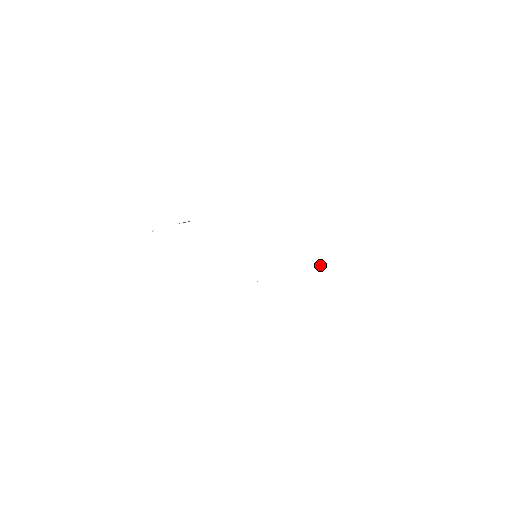
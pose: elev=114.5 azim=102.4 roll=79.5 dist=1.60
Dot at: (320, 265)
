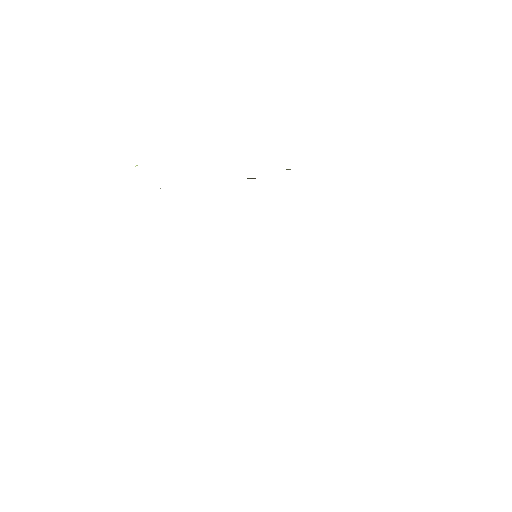
Dot at: occluded
